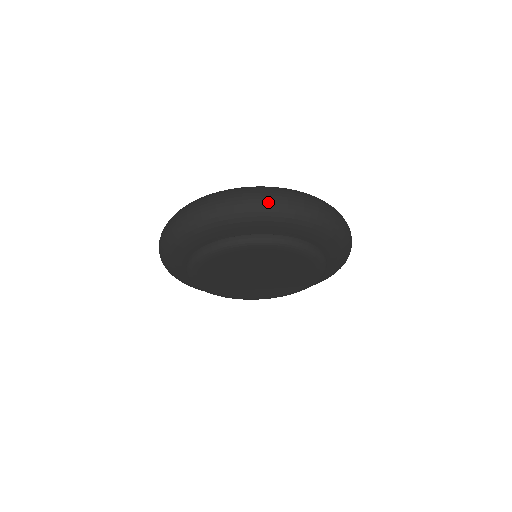
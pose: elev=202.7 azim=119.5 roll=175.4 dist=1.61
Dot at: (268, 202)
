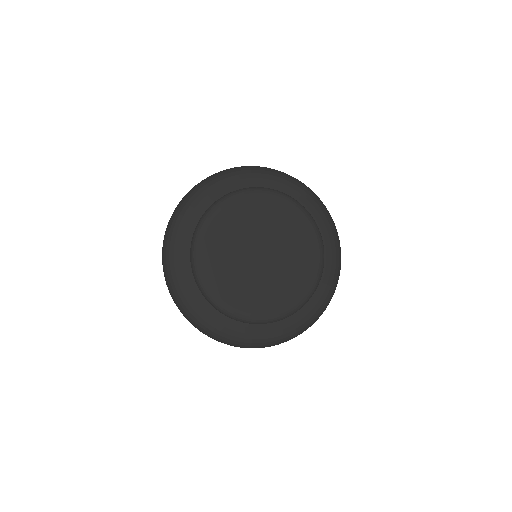
Dot at: (233, 168)
